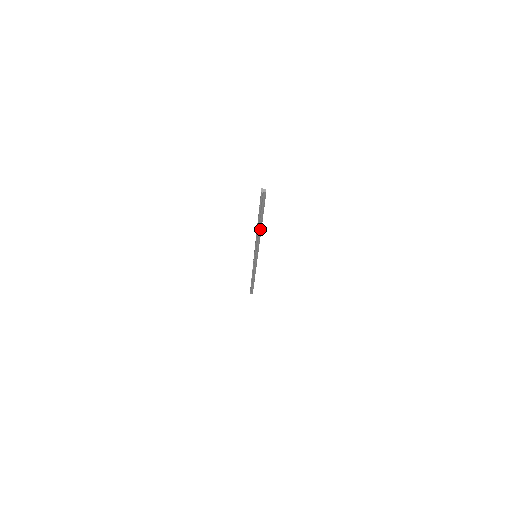
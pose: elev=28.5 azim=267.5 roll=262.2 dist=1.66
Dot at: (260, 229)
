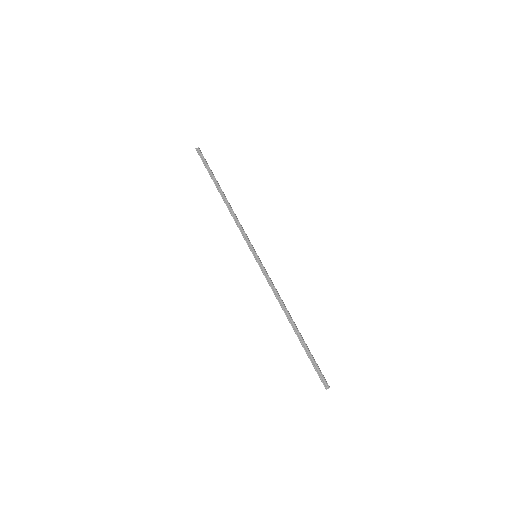
Dot at: (225, 198)
